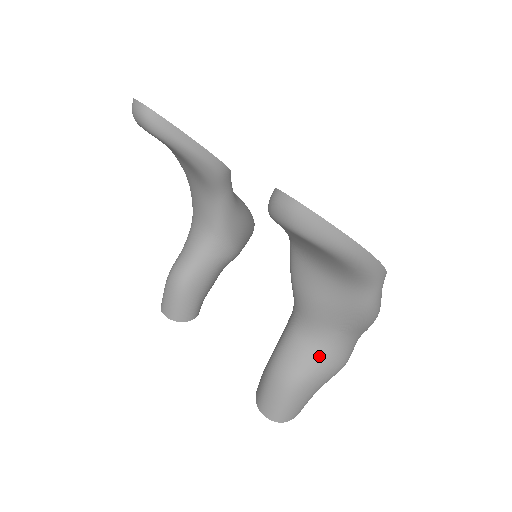
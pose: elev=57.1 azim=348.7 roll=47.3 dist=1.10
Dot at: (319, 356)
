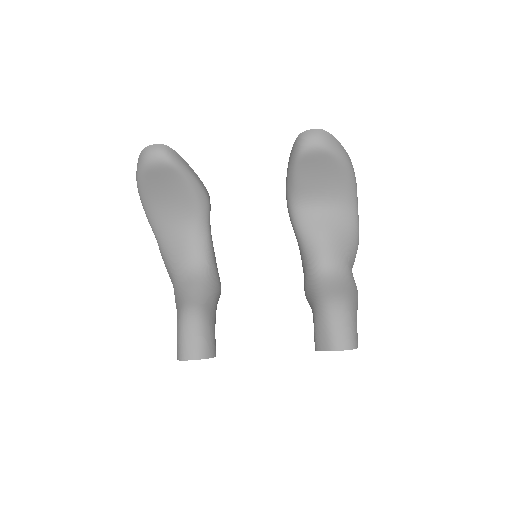
Dot at: (347, 281)
